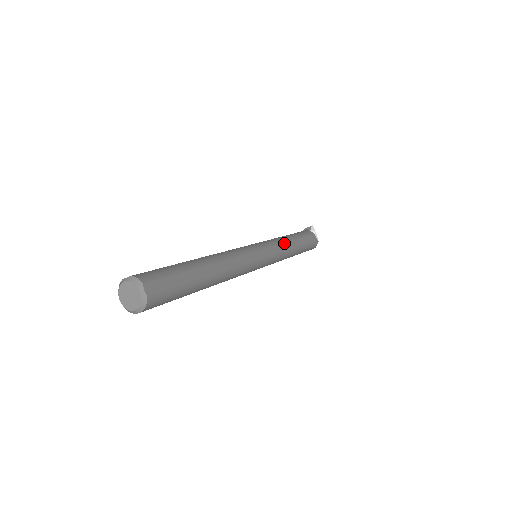
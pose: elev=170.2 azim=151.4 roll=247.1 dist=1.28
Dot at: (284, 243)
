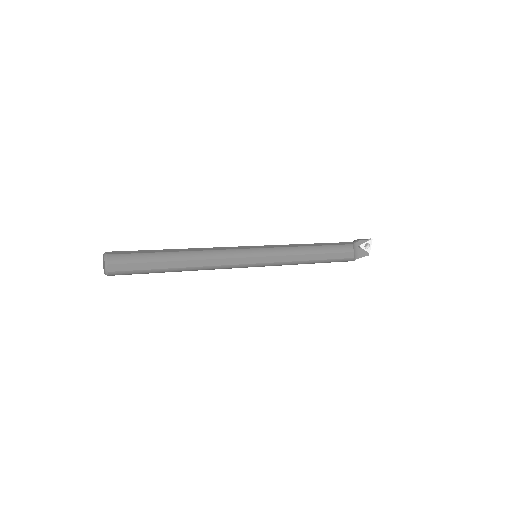
Dot at: (293, 255)
